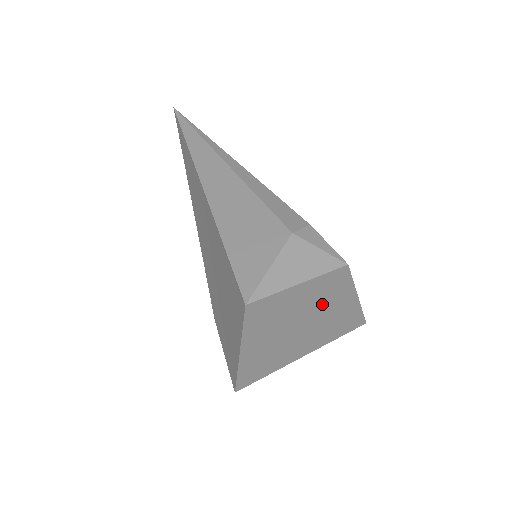
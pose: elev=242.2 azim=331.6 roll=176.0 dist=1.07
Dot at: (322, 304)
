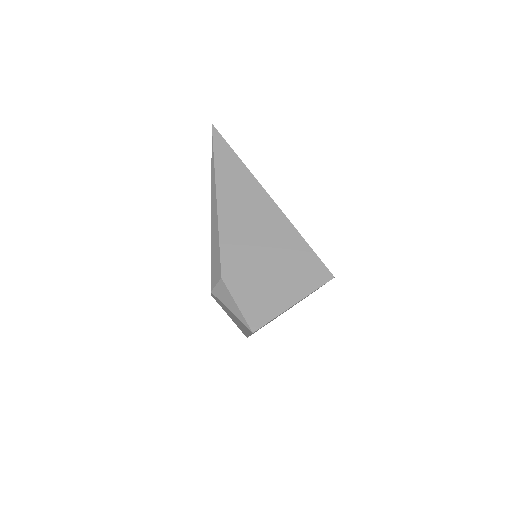
Dot at: occluded
